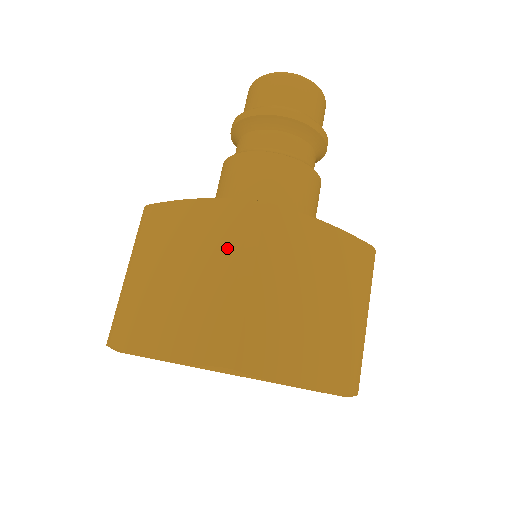
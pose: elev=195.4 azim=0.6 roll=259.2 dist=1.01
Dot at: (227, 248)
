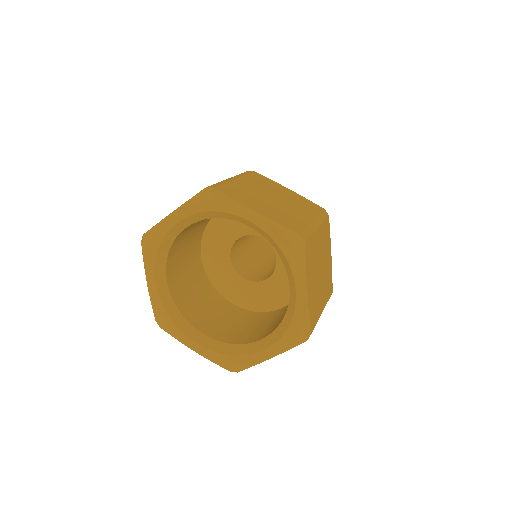
Dot at: occluded
